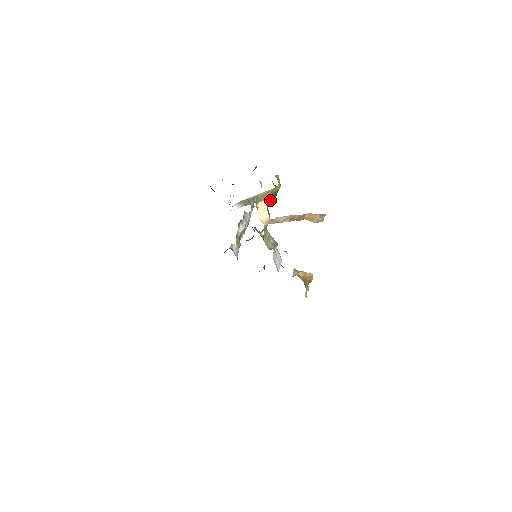
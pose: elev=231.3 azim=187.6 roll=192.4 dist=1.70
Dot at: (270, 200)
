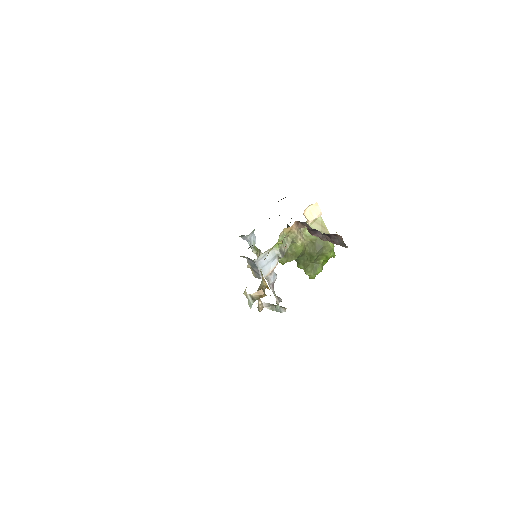
Dot at: (316, 243)
